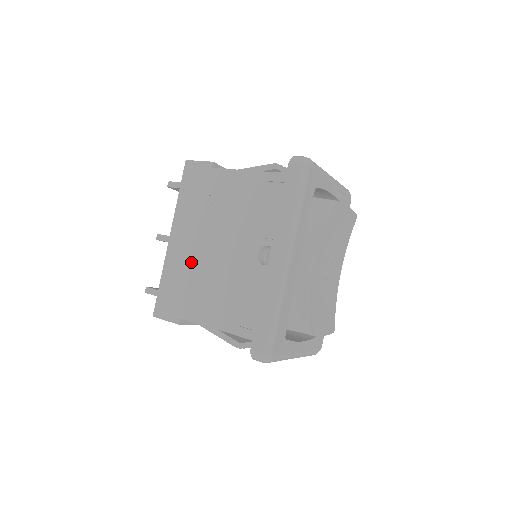
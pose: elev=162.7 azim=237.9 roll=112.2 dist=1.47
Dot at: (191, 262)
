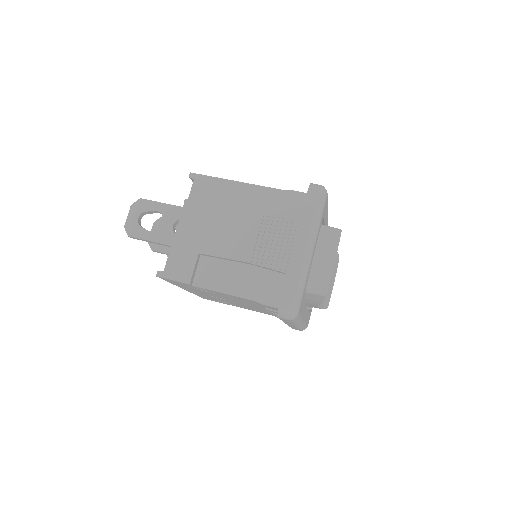
Dot at: occluded
